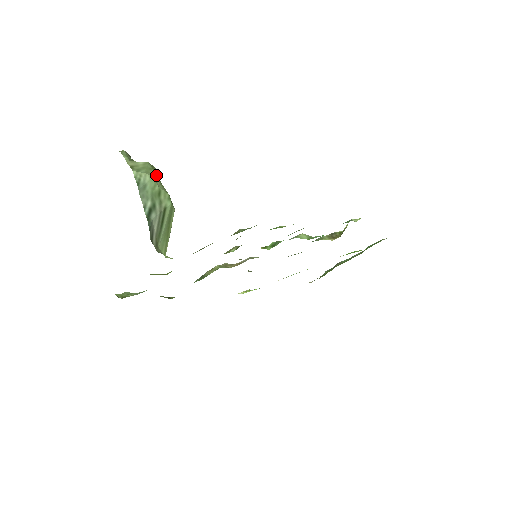
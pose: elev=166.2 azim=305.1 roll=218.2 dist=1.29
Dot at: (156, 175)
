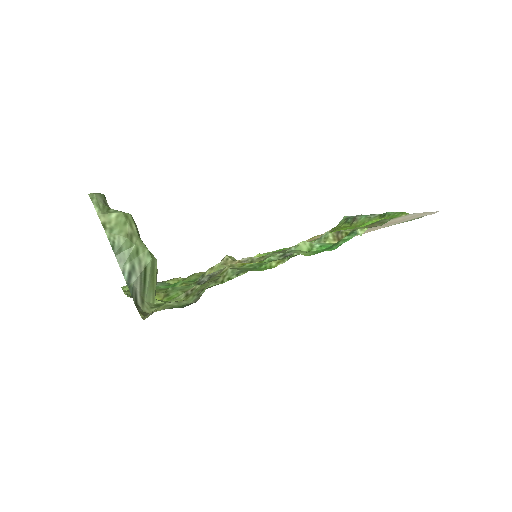
Dot at: (131, 229)
